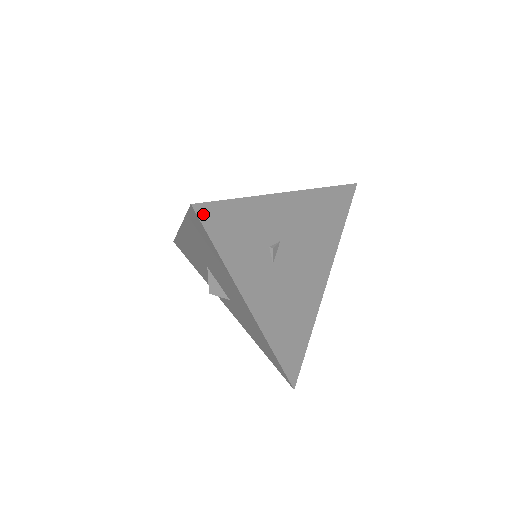
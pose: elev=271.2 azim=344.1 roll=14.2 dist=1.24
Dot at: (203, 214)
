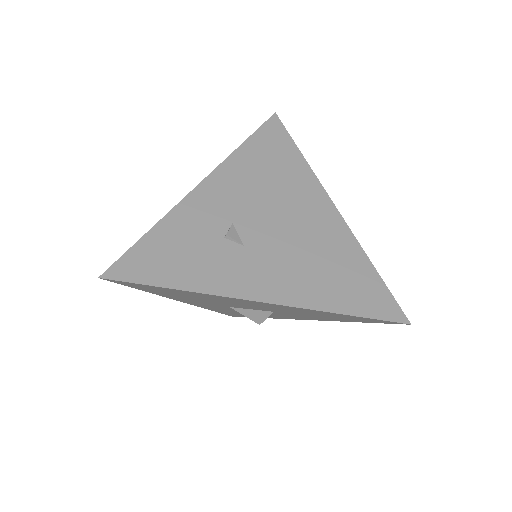
Dot at: (119, 274)
